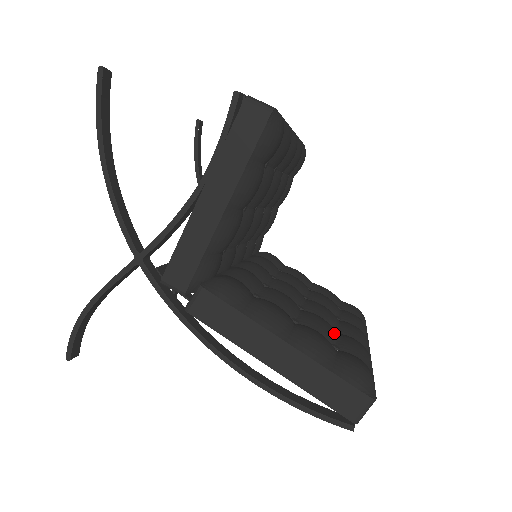
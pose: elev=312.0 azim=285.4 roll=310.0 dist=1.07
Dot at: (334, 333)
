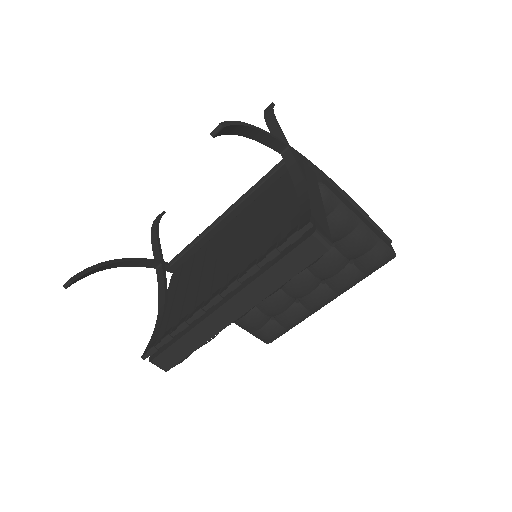
Dot at: (281, 311)
